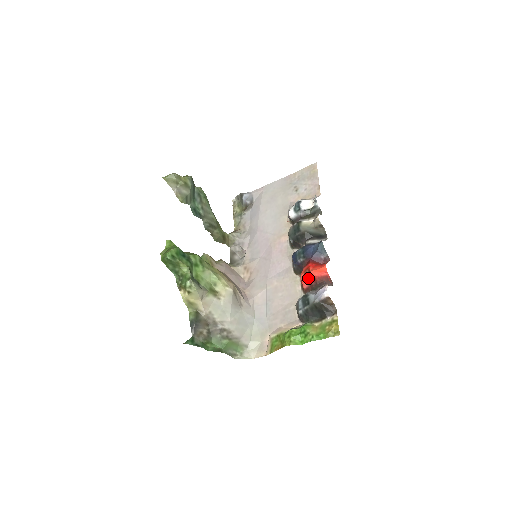
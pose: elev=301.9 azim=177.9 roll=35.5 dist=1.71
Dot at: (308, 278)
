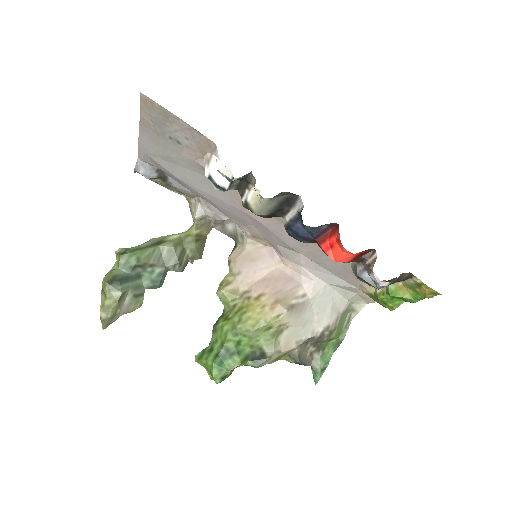
Dot at: occluded
